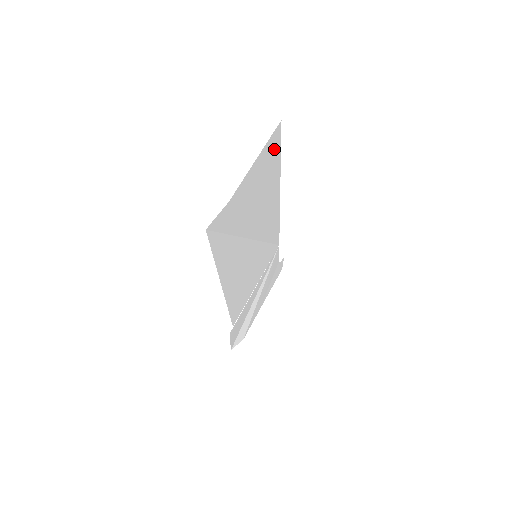
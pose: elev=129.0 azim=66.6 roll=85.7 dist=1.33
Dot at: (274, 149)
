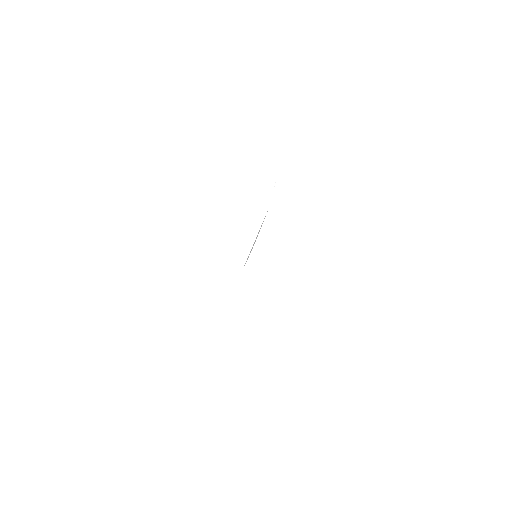
Dot at: occluded
